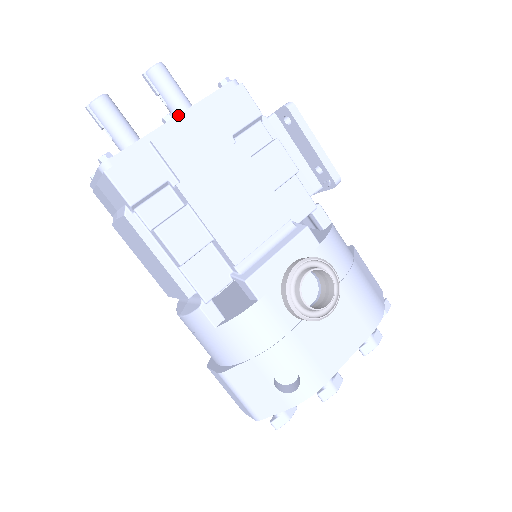
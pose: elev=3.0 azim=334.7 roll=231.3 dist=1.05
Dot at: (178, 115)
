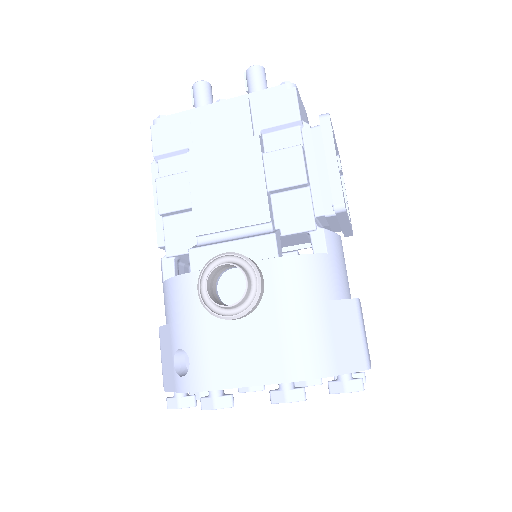
Dot at: (223, 100)
